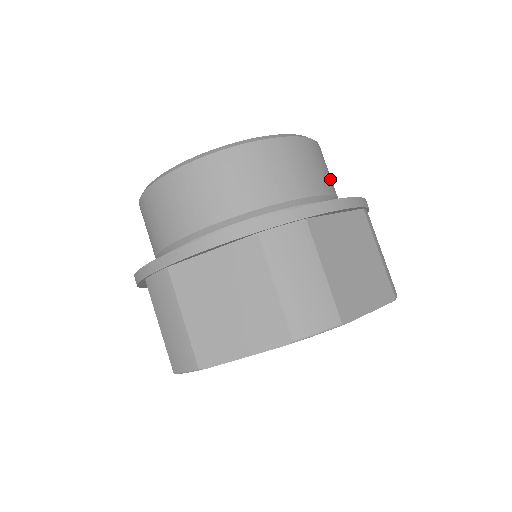
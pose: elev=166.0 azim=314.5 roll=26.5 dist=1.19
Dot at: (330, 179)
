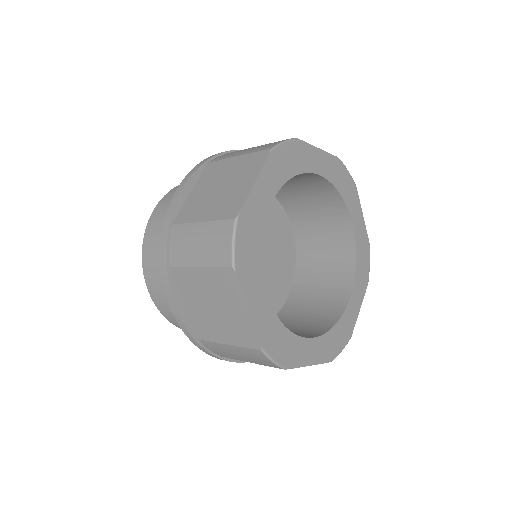
Dot at: occluded
